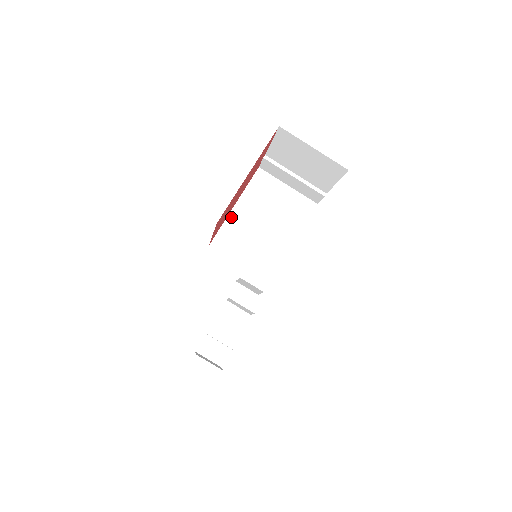
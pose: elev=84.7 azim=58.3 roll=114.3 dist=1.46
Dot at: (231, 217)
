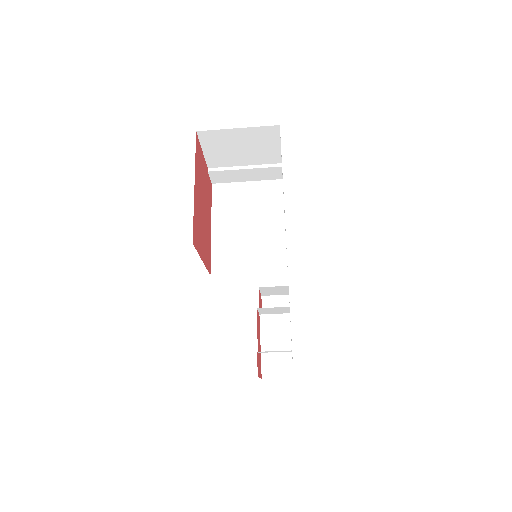
Dot at: (214, 239)
